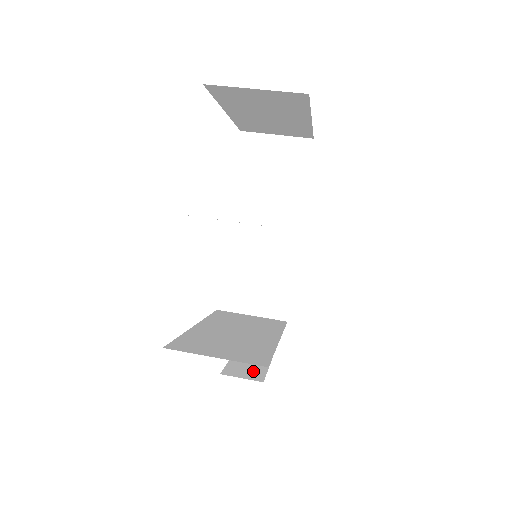
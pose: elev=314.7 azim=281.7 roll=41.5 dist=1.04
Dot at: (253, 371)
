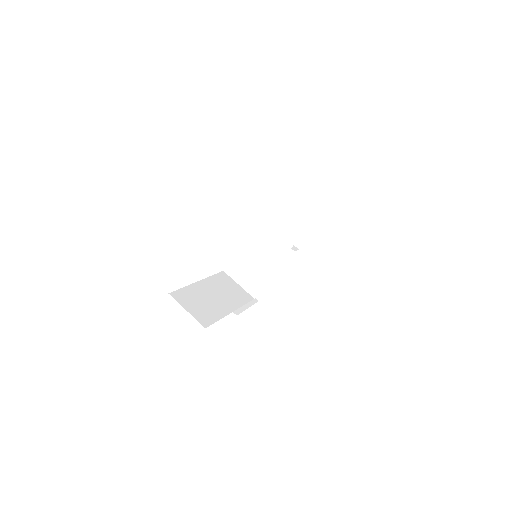
Dot at: occluded
